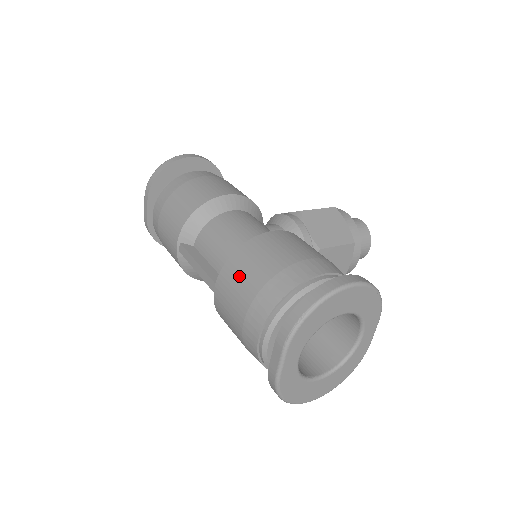
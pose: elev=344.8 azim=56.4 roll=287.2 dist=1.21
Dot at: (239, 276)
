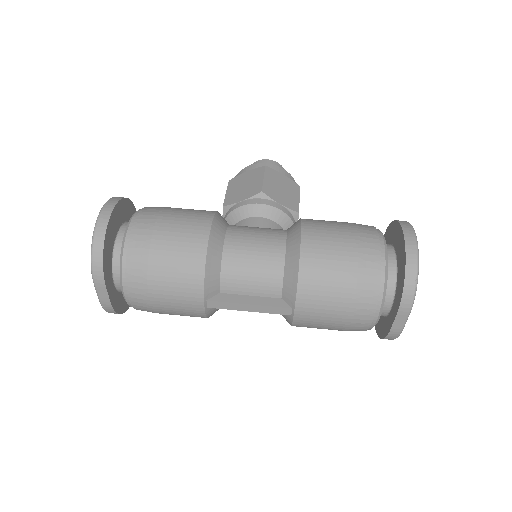
Dot at: (324, 289)
